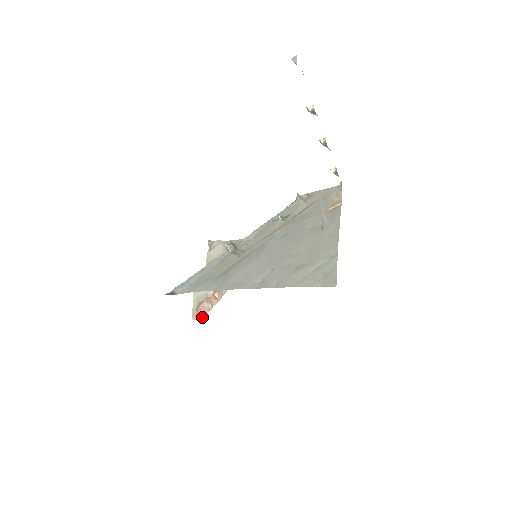
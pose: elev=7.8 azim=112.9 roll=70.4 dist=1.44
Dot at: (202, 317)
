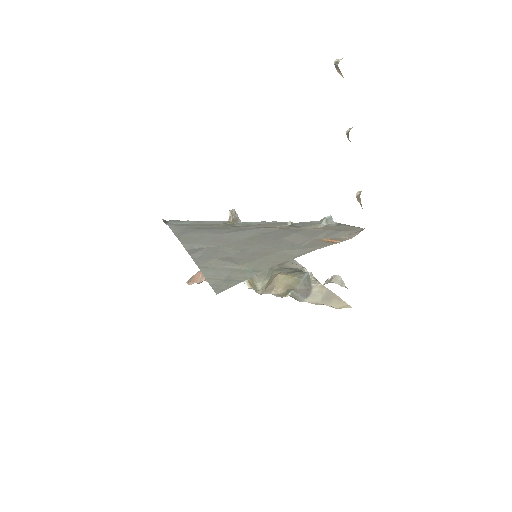
Dot at: (191, 284)
